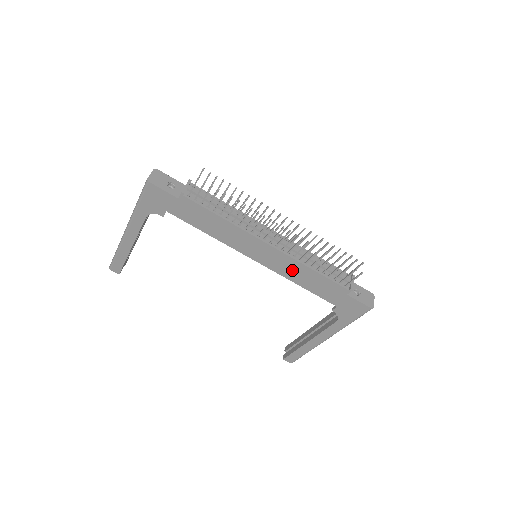
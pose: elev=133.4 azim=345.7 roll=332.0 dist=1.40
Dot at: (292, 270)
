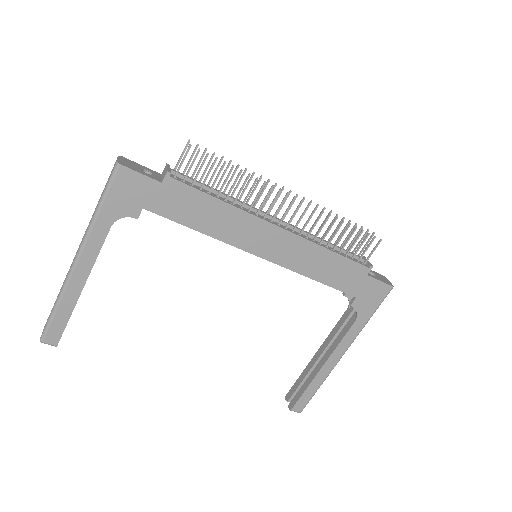
Dot at: (305, 258)
